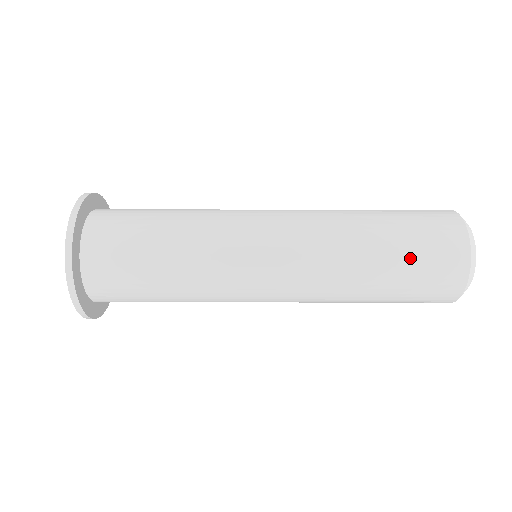
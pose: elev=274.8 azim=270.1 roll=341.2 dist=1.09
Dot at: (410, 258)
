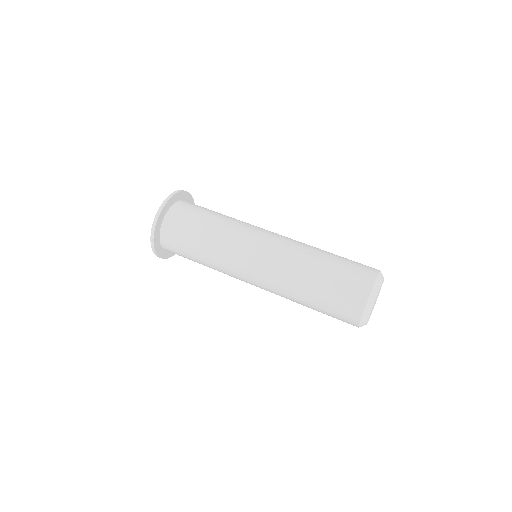
Dot at: (345, 258)
